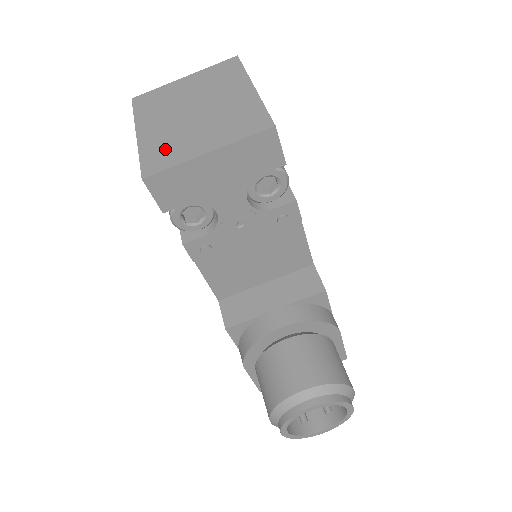
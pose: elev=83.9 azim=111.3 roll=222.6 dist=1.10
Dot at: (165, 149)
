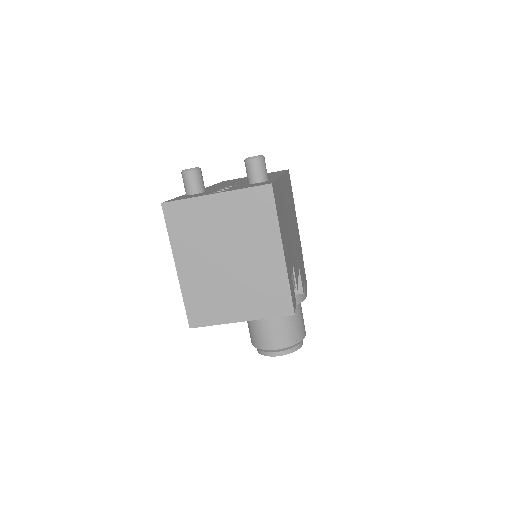
Dot at: (205, 302)
